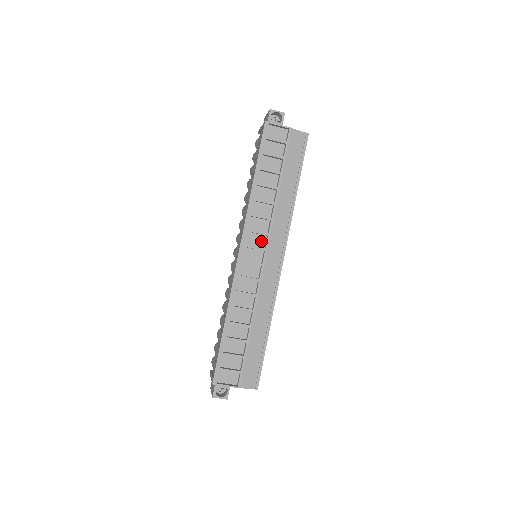
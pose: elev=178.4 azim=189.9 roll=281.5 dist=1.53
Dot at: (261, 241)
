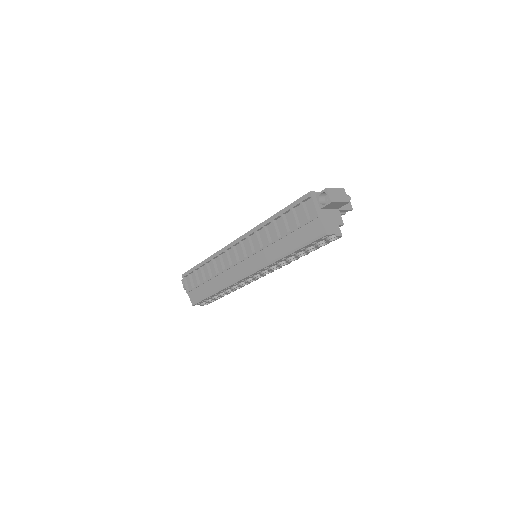
Dot at: occluded
